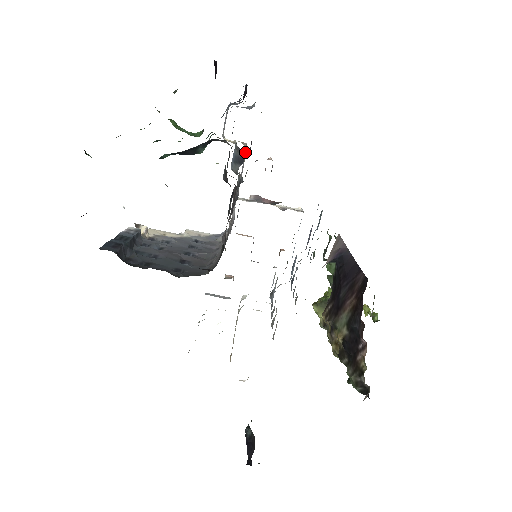
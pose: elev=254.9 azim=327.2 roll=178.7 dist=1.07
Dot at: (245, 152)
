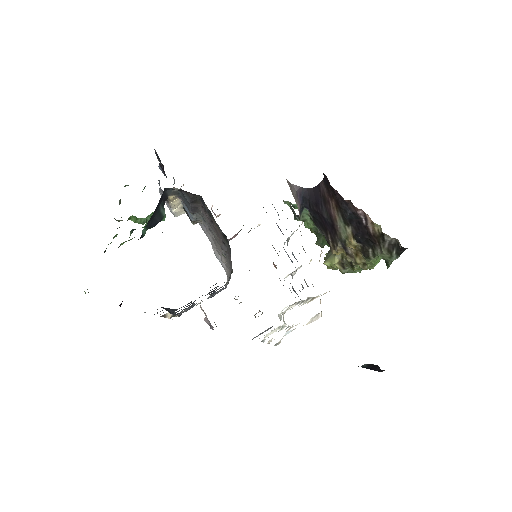
Dot at: occluded
